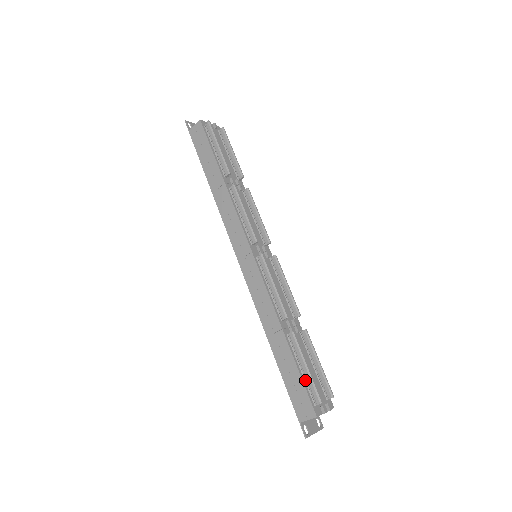
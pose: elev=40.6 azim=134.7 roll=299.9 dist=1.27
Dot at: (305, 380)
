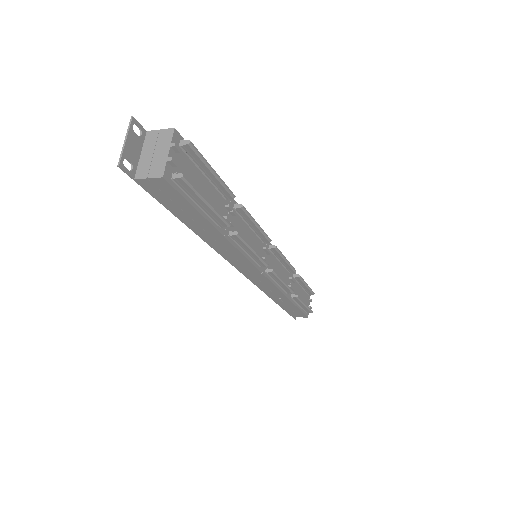
Dot at: (302, 308)
